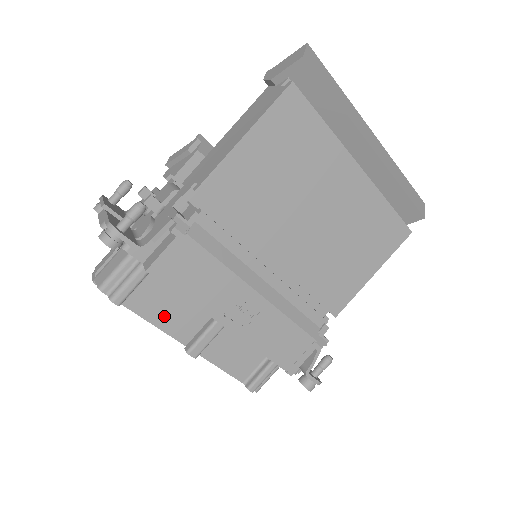
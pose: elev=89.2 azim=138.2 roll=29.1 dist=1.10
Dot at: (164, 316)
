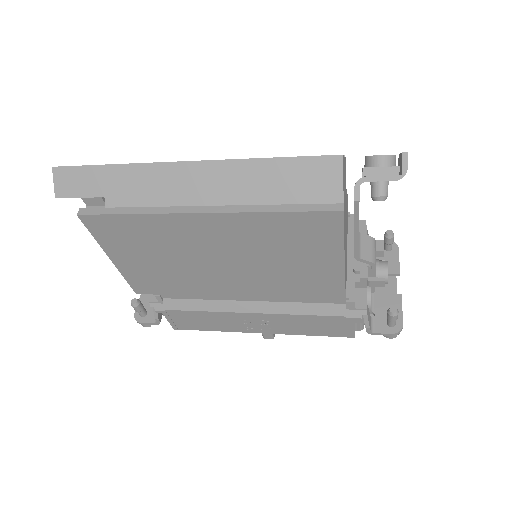
Dot at: occluded
